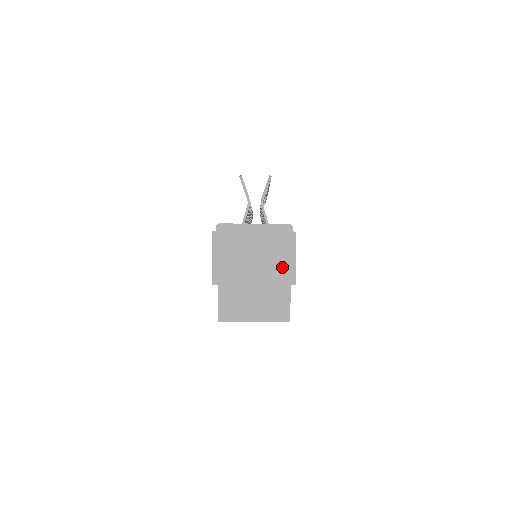
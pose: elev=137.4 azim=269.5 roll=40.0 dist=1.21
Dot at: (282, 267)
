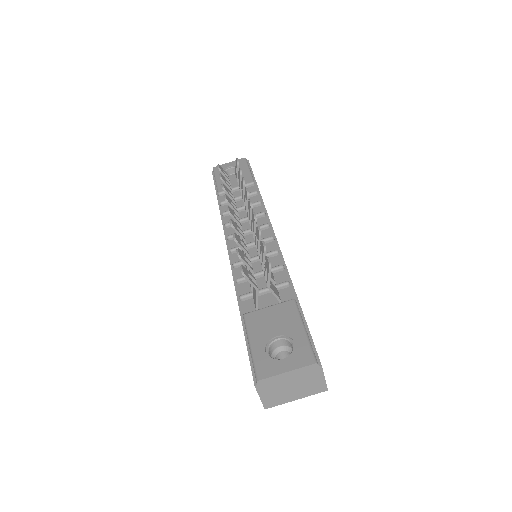
Dot at: (315, 386)
